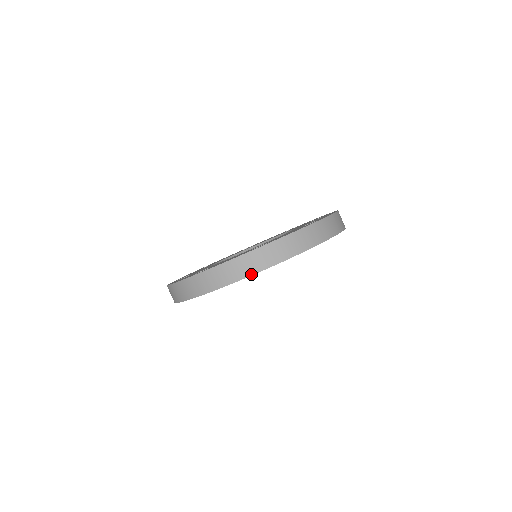
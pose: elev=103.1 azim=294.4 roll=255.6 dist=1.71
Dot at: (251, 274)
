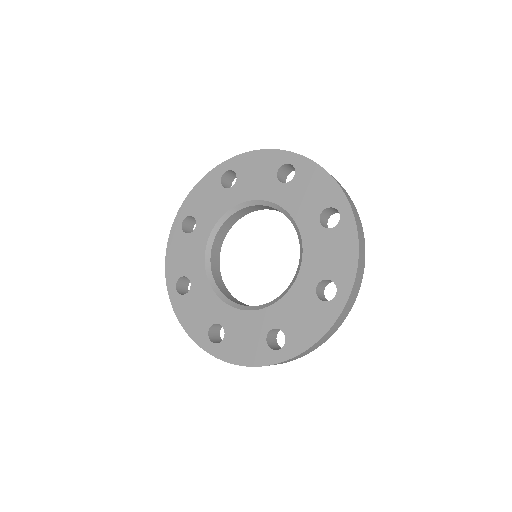
Dot at: occluded
